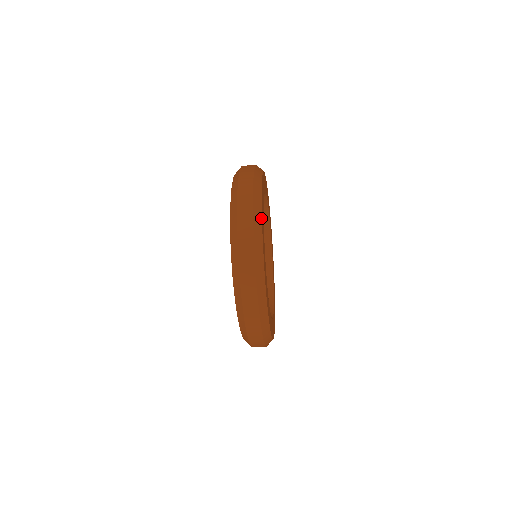
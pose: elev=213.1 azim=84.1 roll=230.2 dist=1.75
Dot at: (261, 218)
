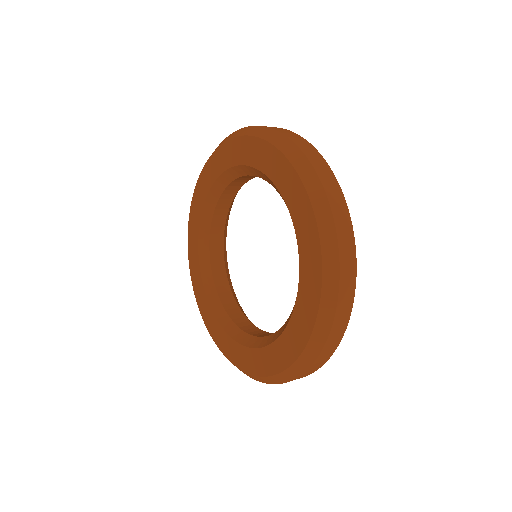
Dot at: occluded
